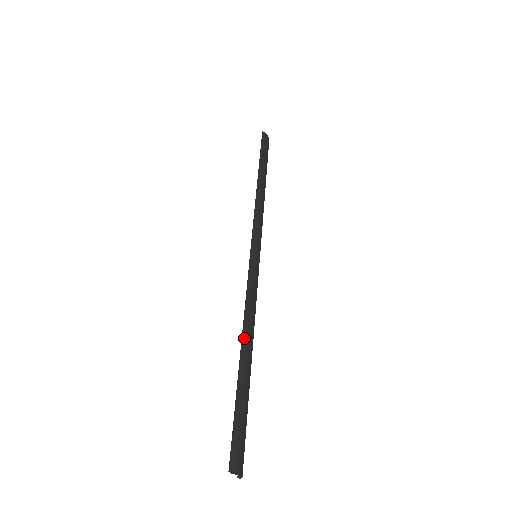
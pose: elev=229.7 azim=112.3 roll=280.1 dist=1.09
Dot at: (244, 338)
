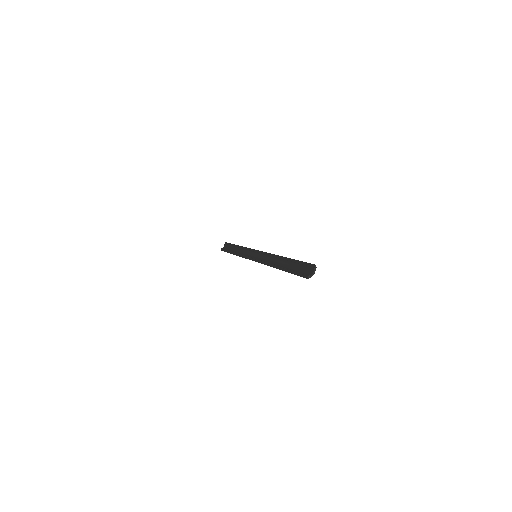
Dot at: (282, 257)
